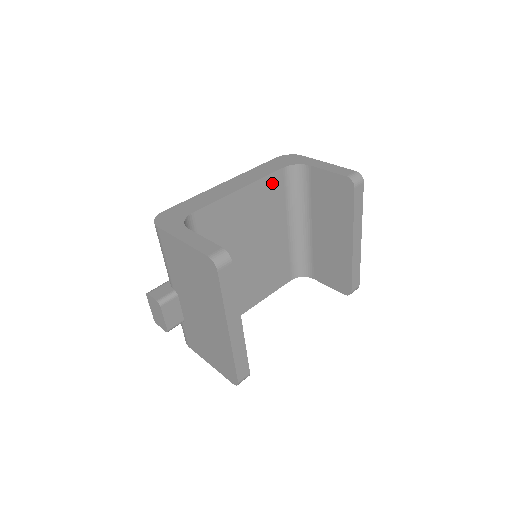
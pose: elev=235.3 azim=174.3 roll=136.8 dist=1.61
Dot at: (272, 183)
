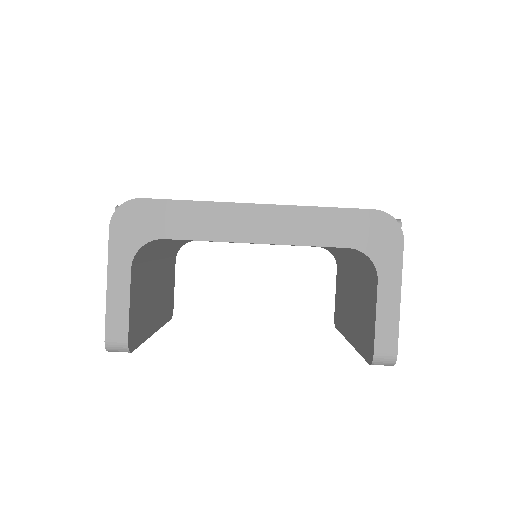
Dot at: occluded
